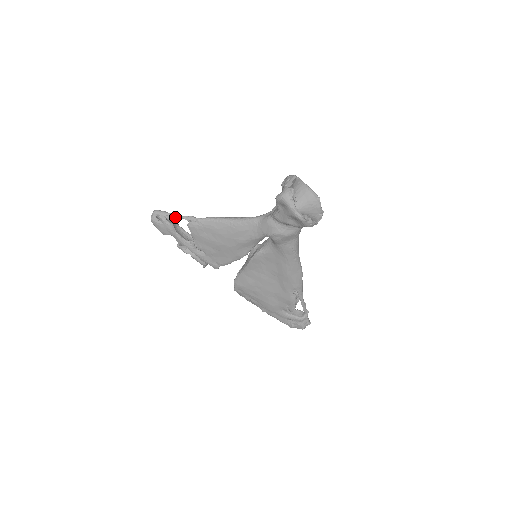
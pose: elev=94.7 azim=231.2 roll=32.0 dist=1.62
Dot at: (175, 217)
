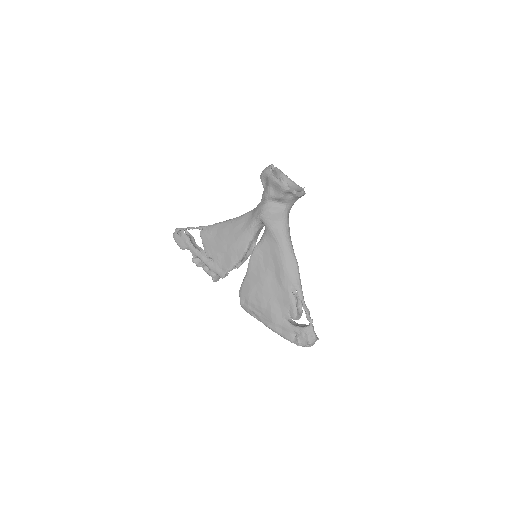
Dot at: (191, 228)
